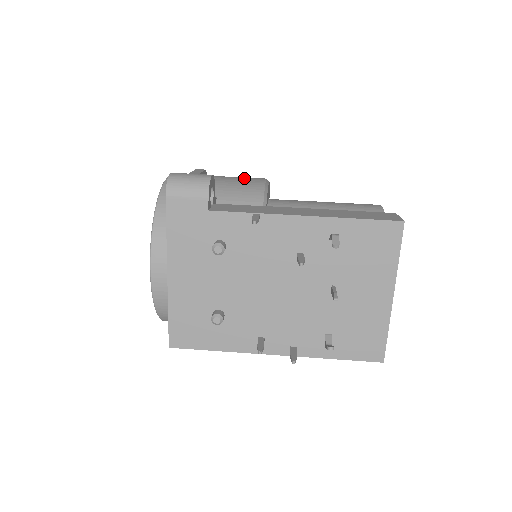
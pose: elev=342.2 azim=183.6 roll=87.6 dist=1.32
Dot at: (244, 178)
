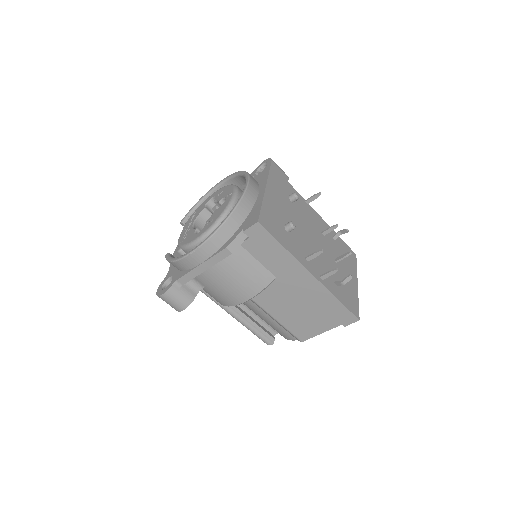
Dot at: occluded
